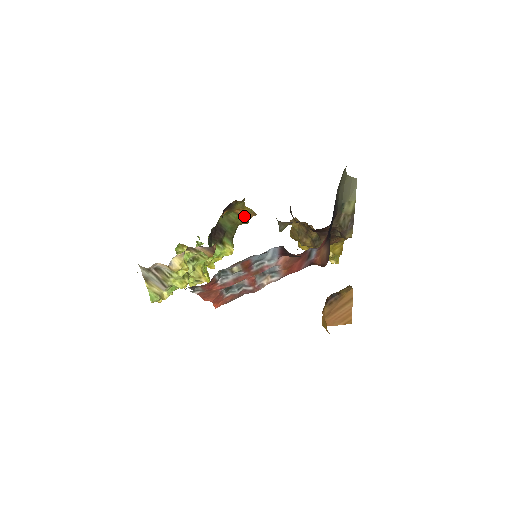
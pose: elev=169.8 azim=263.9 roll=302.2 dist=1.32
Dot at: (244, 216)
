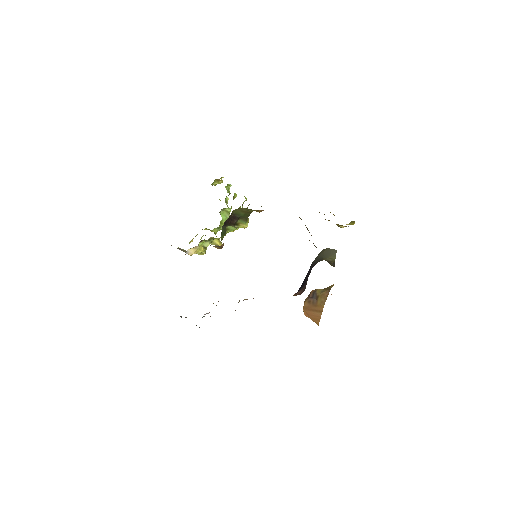
Dot at: (255, 210)
